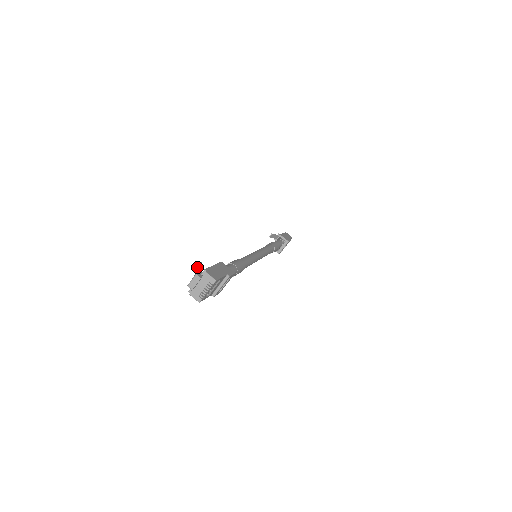
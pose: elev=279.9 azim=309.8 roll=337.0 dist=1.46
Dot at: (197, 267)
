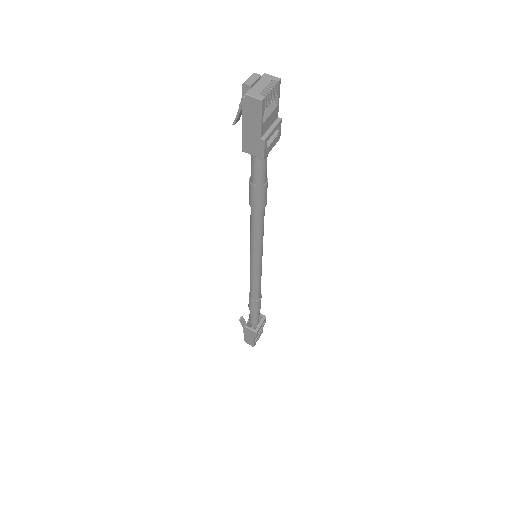
Dot at: (233, 122)
